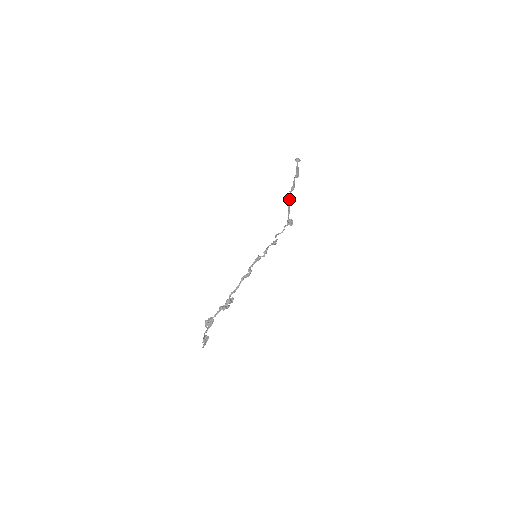
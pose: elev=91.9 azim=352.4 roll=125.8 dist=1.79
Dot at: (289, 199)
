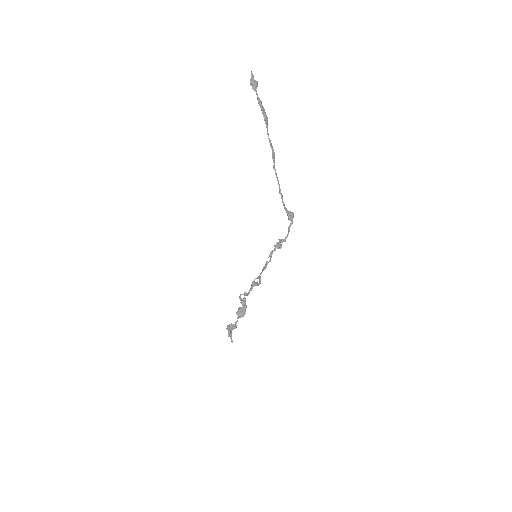
Dot at: occluded
